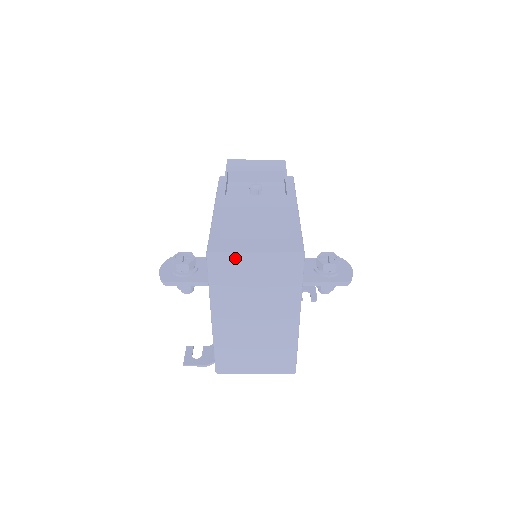
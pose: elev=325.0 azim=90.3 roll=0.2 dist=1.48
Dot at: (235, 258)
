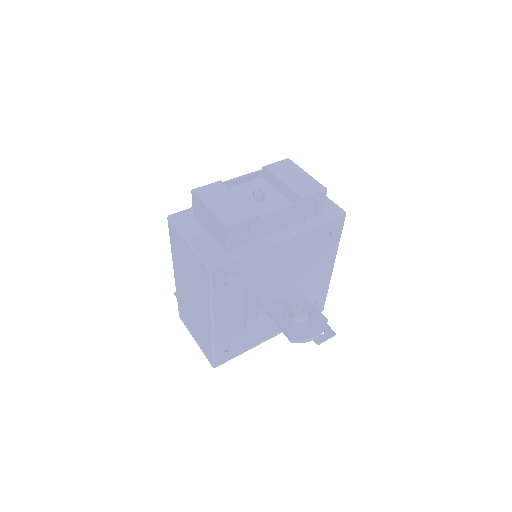
Dot at: (179, 234)
